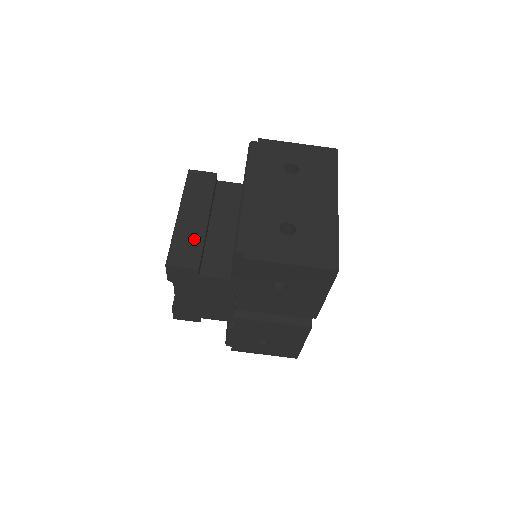
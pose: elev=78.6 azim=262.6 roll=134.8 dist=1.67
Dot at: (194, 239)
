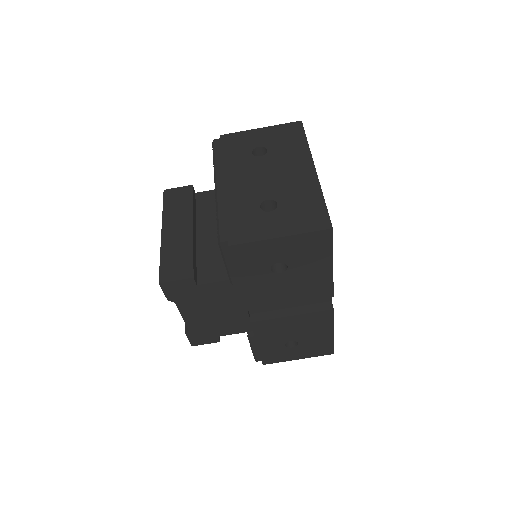
Dot at: (182, 251)
